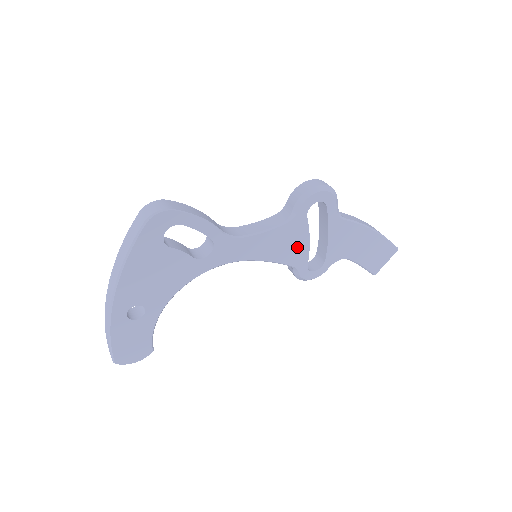
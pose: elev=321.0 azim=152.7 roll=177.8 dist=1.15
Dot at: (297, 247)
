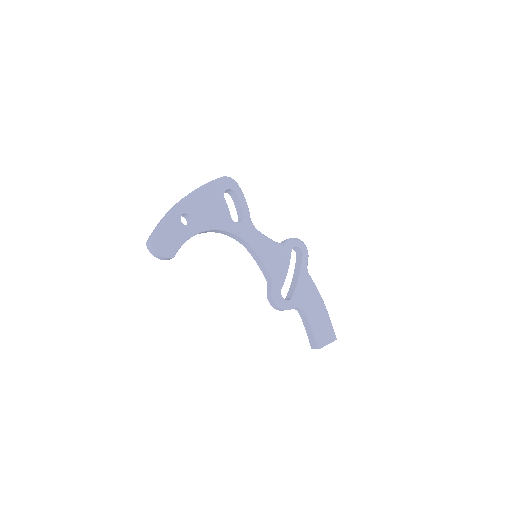
Dot at: (280, 268)
